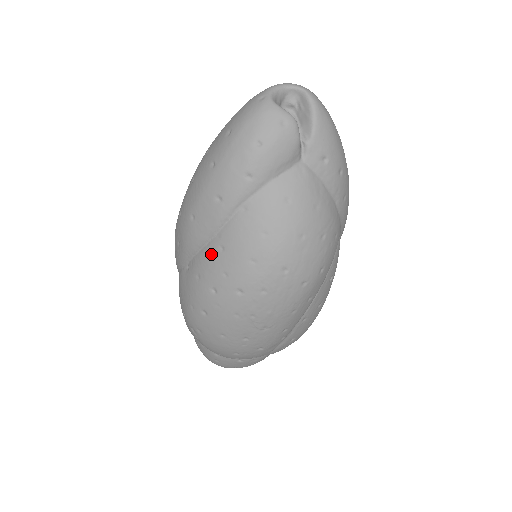
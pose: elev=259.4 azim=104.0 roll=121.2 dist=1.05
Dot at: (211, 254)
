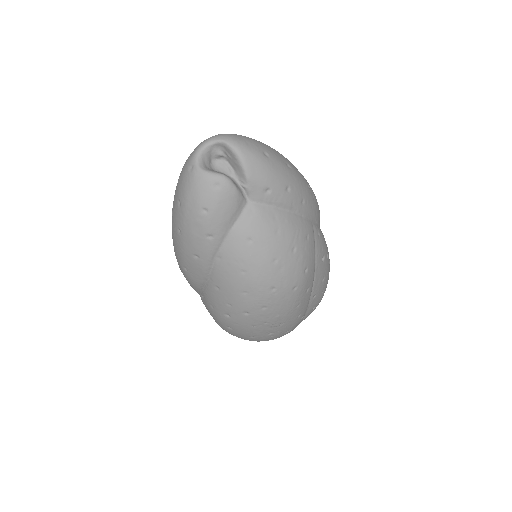
Dot at: (212, 292)
